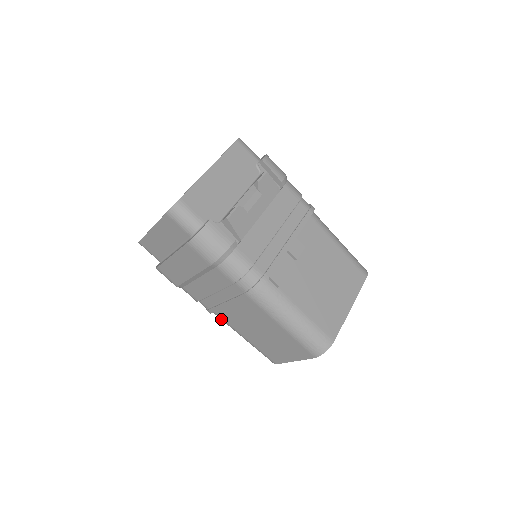
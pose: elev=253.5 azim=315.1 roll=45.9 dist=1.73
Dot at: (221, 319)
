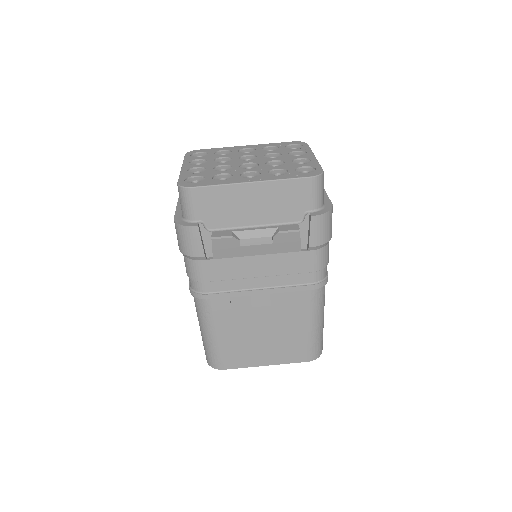
Dot at: occluded
